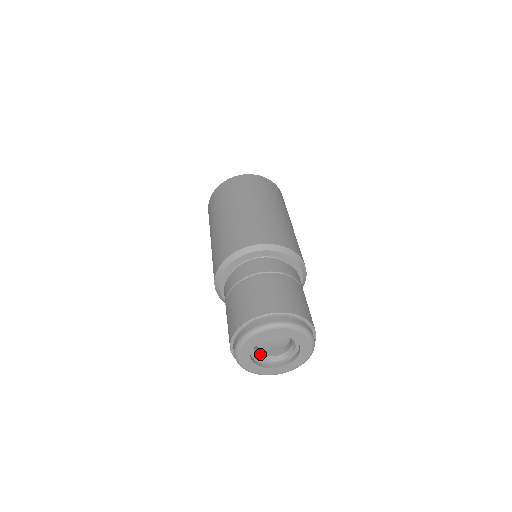
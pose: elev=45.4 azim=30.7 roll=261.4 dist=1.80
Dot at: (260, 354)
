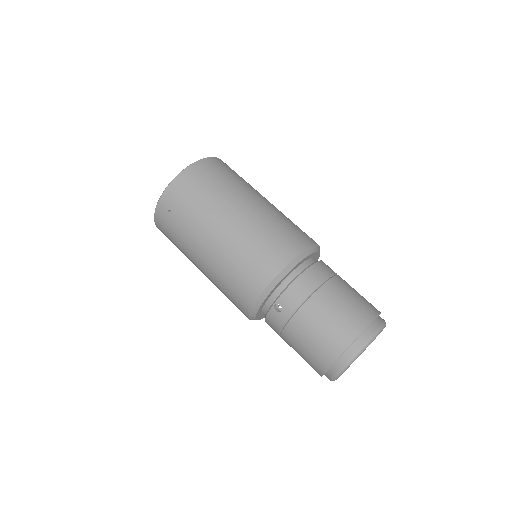
Dot at: occluded
